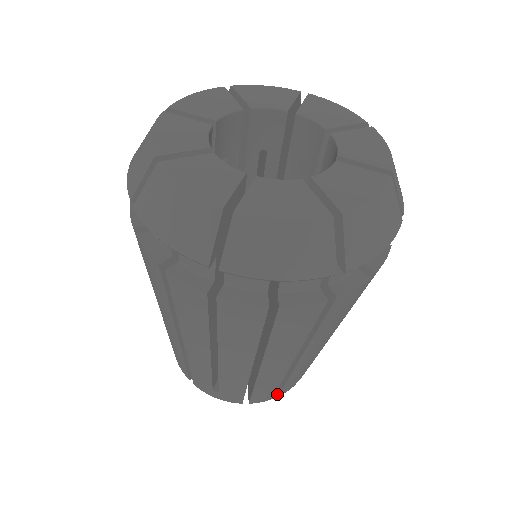
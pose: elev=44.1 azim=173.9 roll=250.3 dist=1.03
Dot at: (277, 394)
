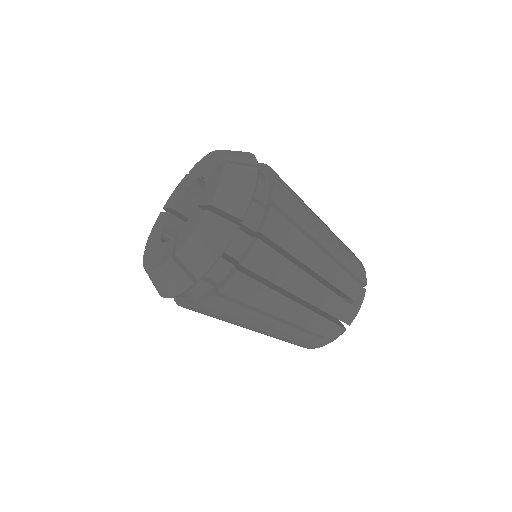
Dot at: (356, 304)
